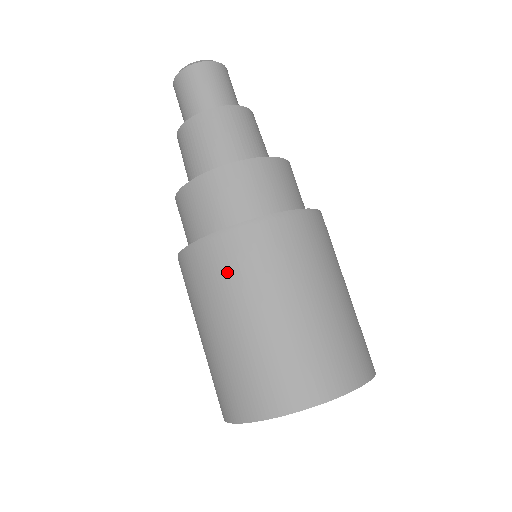
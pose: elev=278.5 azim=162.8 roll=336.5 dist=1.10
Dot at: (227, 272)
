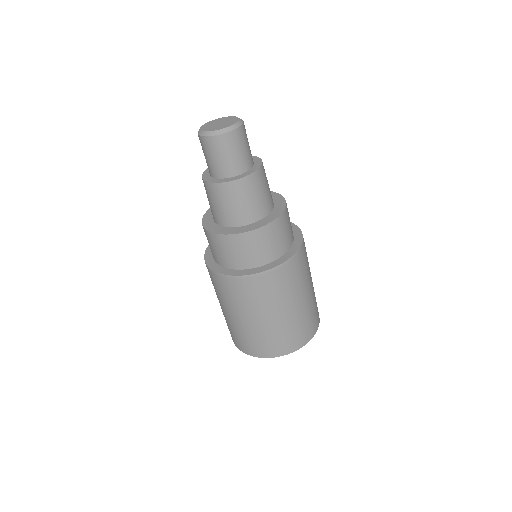
Dot at: (224, 293)
